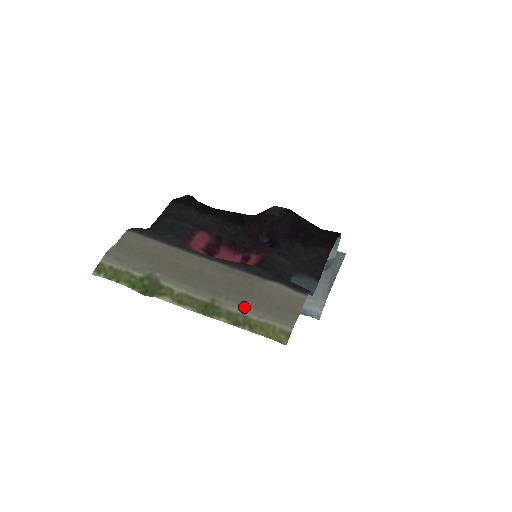
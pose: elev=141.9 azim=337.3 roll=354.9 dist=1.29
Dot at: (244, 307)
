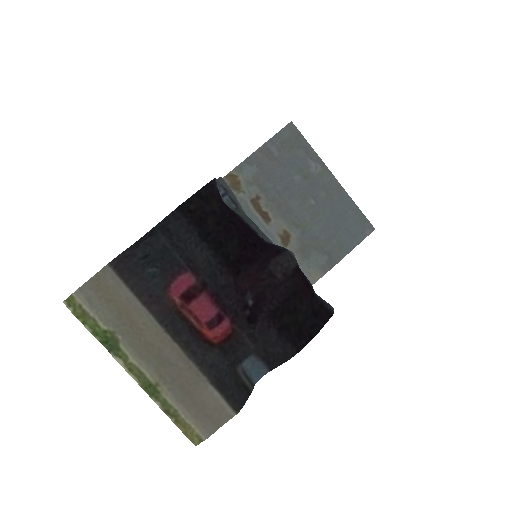
Dot at: (179, 404)
